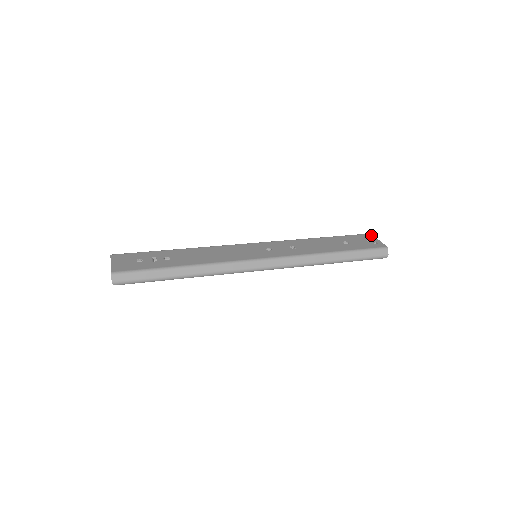
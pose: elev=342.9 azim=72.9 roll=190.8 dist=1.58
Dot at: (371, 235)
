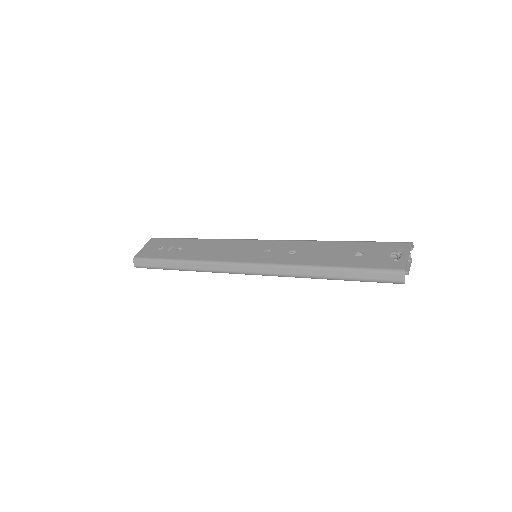
Dot at: (407, 246)
